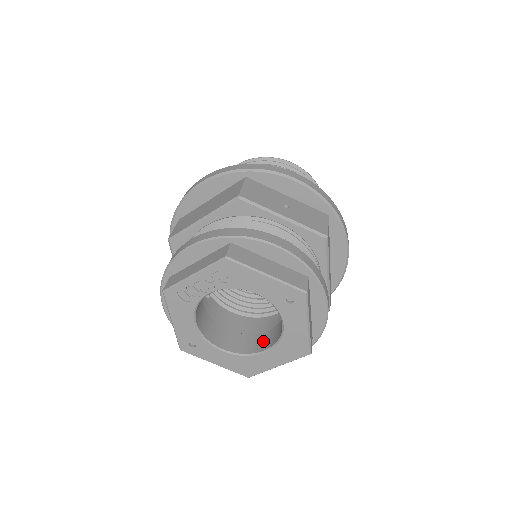
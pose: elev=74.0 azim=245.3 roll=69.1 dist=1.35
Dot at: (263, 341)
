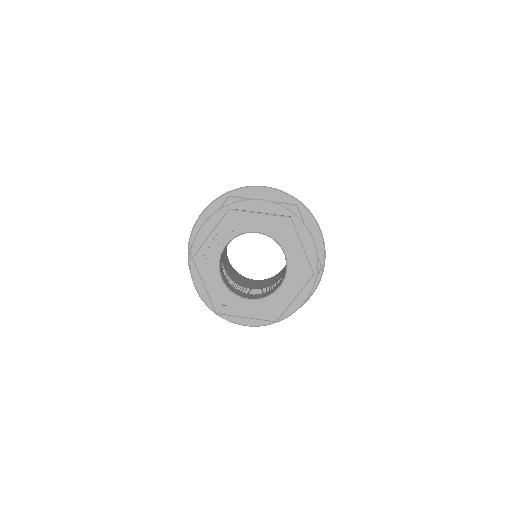
Dot at: (277, 286)
